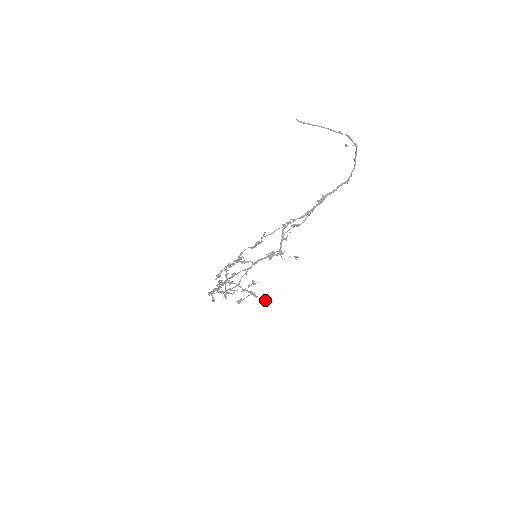
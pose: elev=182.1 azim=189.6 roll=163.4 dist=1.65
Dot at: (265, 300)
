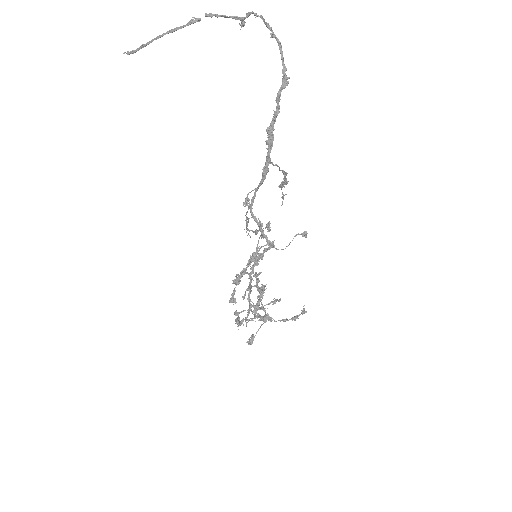
Dot at: (289, 319)
